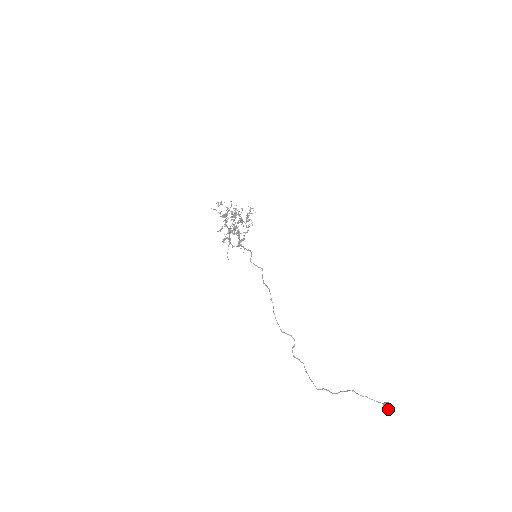
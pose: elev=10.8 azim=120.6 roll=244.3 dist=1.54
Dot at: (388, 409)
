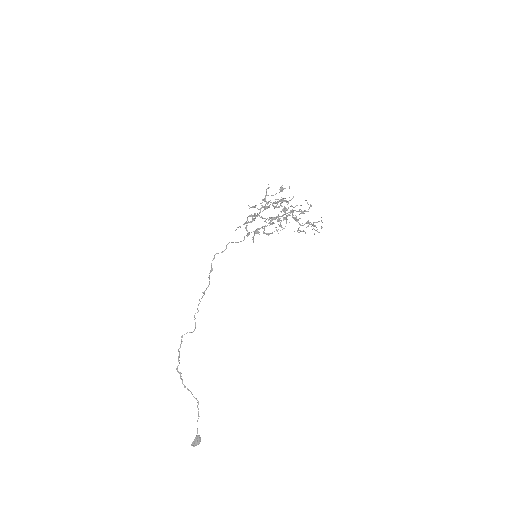
Dot at: (193, 441)
